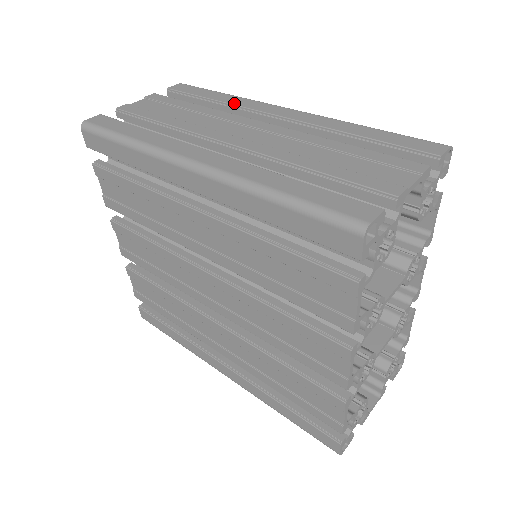
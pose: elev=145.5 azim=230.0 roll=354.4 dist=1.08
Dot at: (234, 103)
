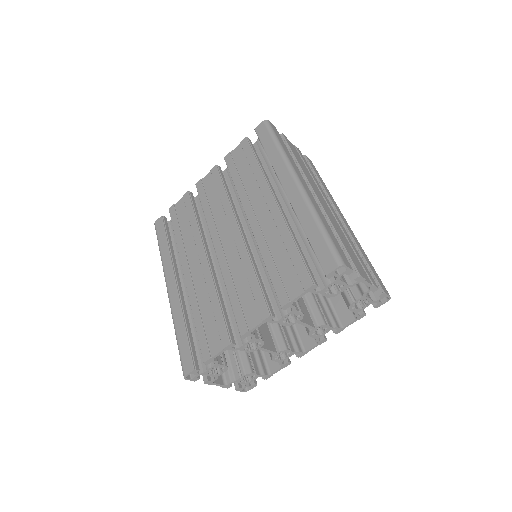
Dot at: (327, 191)
